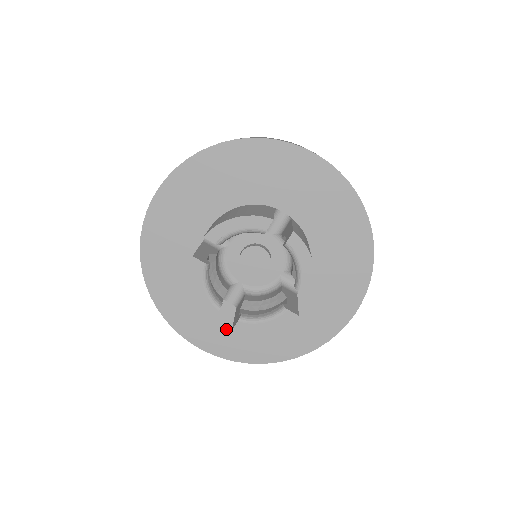
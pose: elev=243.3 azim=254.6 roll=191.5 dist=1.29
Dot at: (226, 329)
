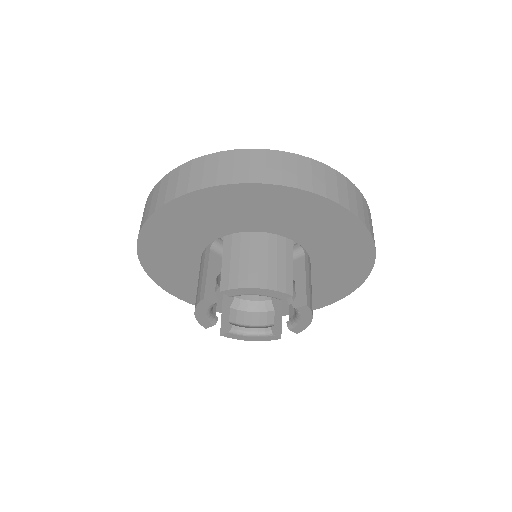
Dot at: occluded
